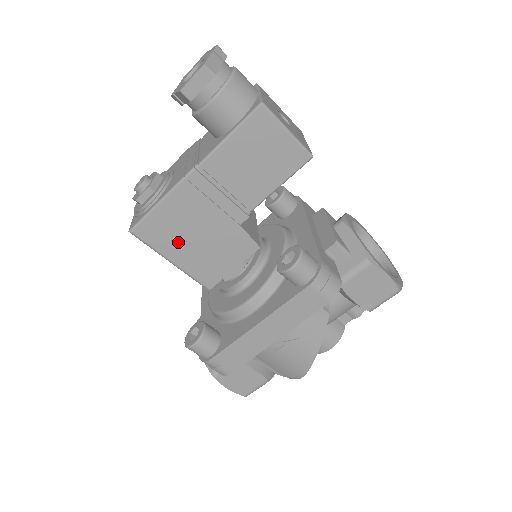
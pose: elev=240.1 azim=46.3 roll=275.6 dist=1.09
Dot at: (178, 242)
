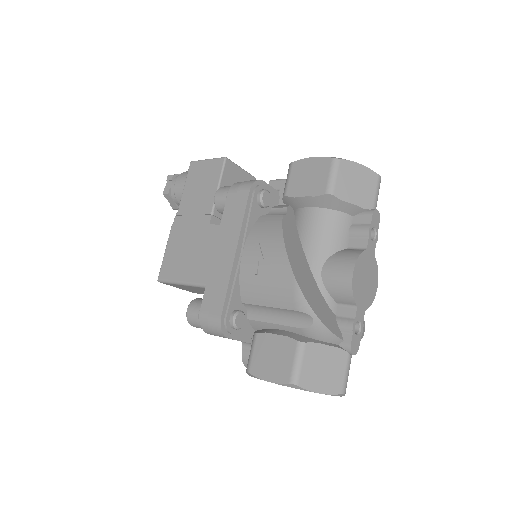
Dot at: (182, 265)
